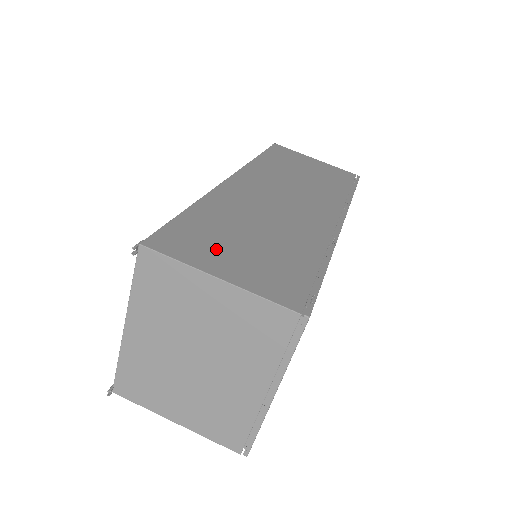
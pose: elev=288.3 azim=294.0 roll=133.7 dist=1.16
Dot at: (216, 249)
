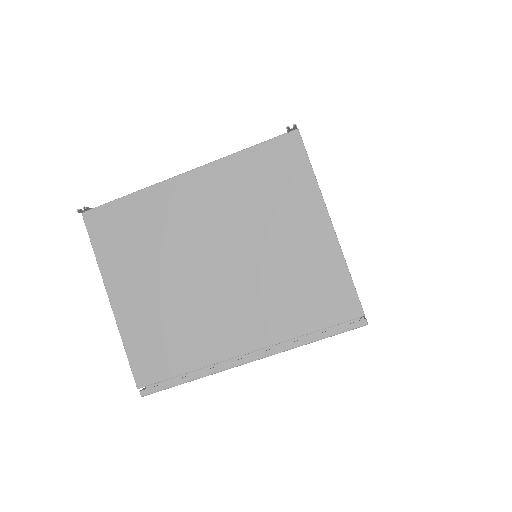
Dot at: occluded
